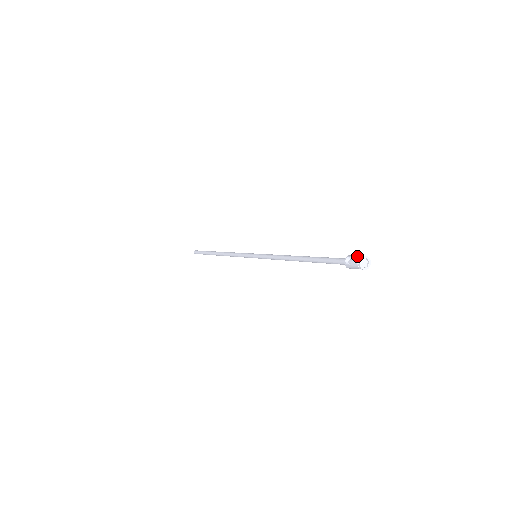
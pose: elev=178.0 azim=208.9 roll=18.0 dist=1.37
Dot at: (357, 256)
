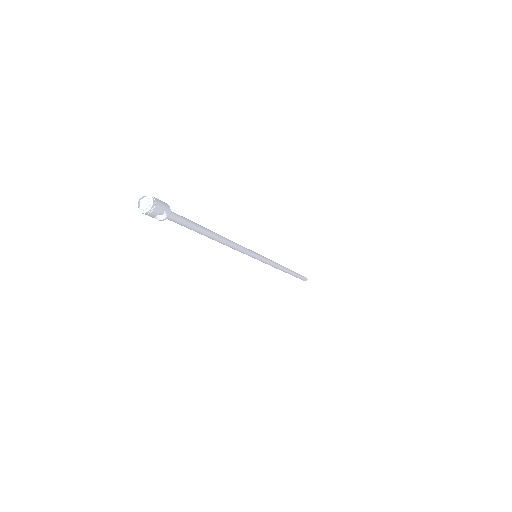
Dot at: occluded
